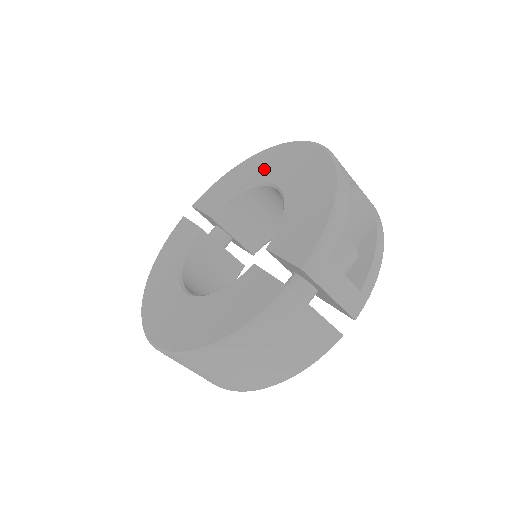
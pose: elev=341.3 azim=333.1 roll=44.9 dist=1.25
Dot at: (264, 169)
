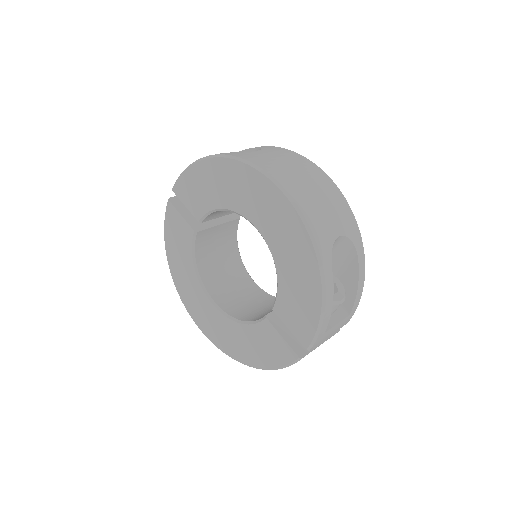
Dot at: (240, 196)
